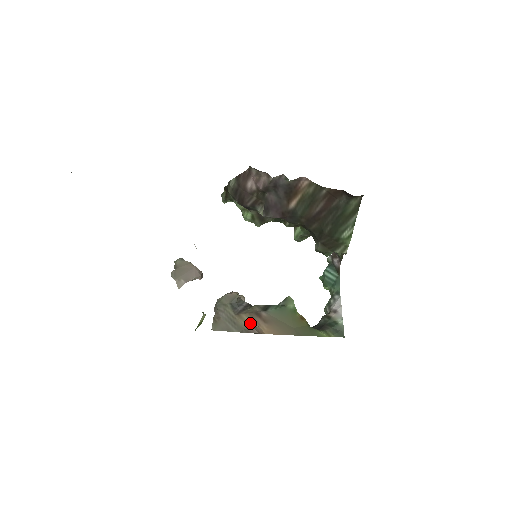
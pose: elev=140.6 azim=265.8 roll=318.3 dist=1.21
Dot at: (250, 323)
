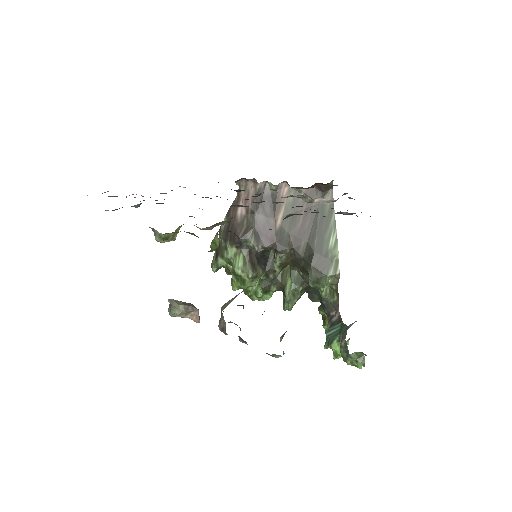
Dot at: occluded
